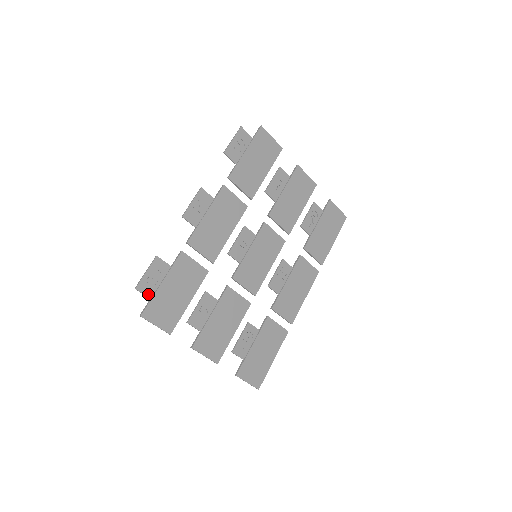
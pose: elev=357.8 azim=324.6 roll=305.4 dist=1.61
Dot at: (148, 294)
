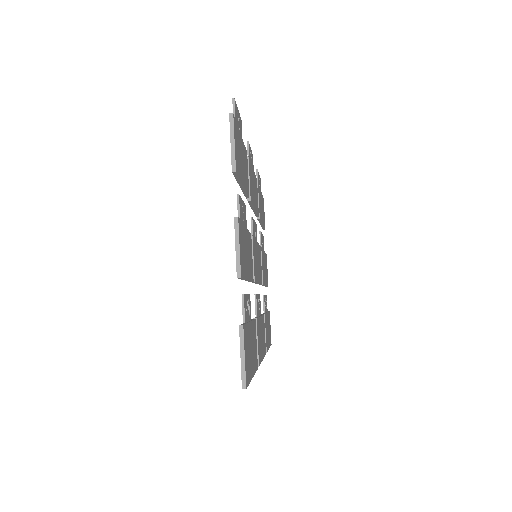
Dot at: occluded
